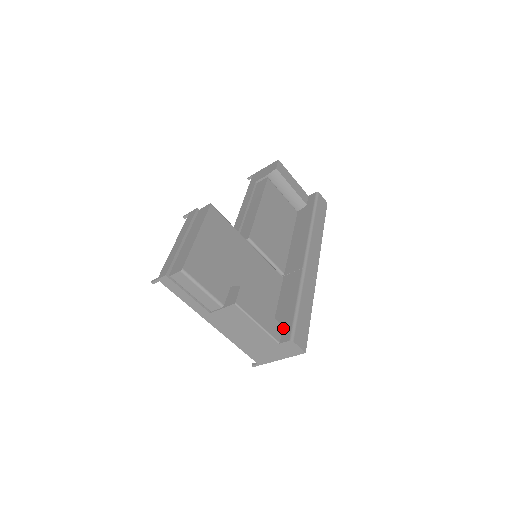
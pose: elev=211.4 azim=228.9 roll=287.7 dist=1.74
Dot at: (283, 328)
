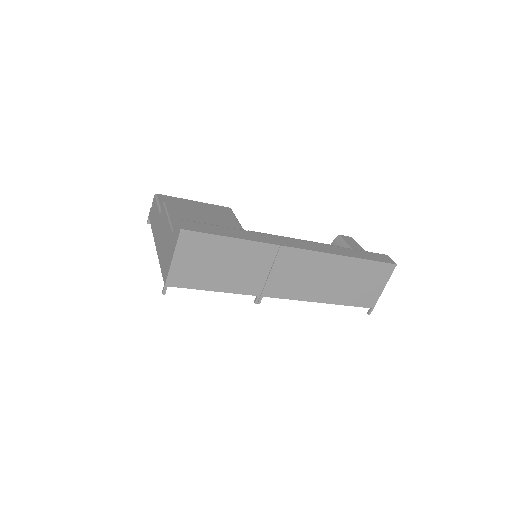
Dot at: occluded
